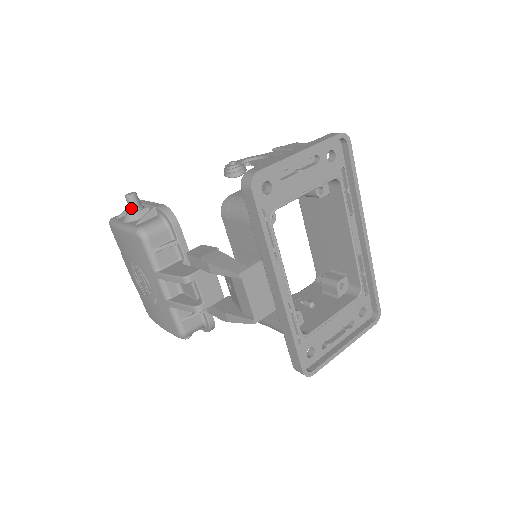
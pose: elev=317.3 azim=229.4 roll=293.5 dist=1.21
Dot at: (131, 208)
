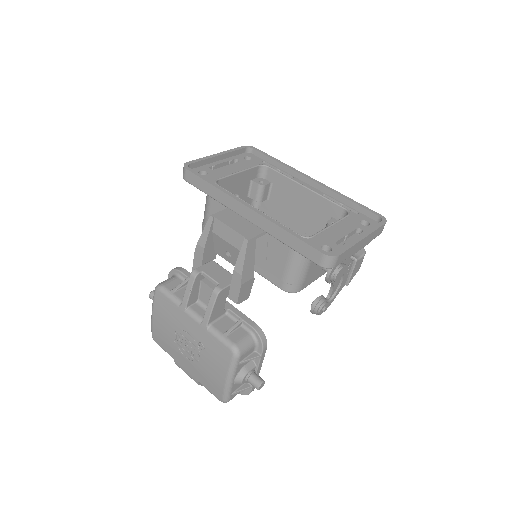
Dot at: occluded
